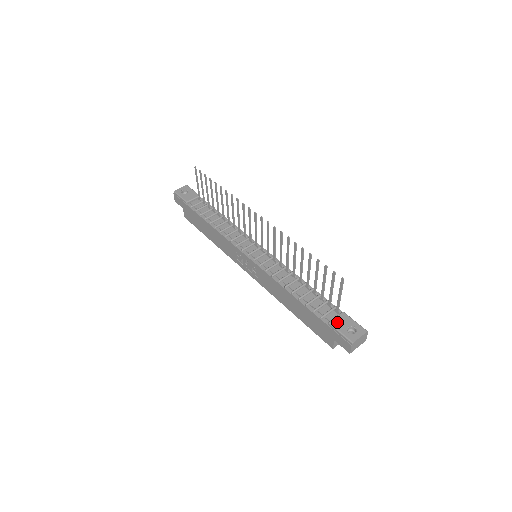
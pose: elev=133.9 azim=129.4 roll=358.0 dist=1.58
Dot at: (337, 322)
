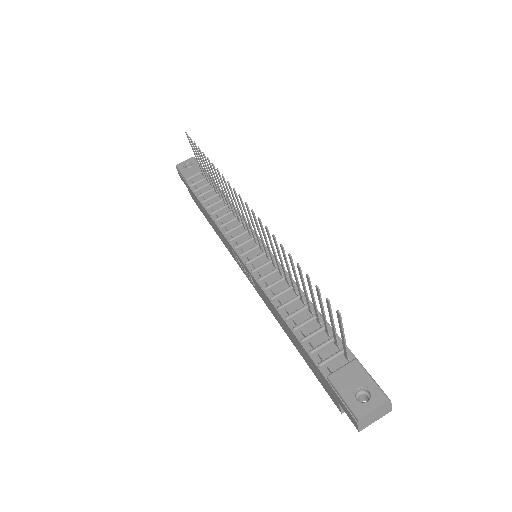
Dot at: (341, 377)
